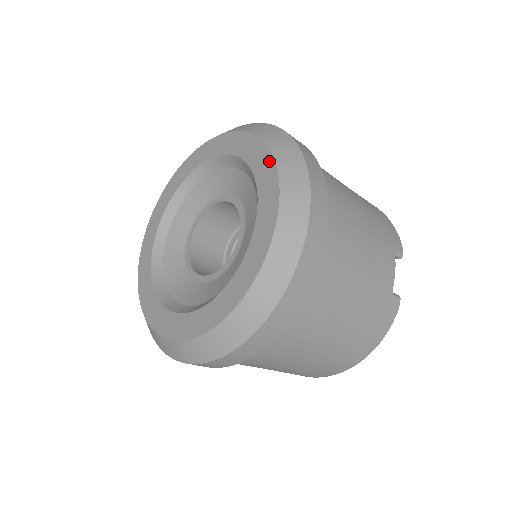
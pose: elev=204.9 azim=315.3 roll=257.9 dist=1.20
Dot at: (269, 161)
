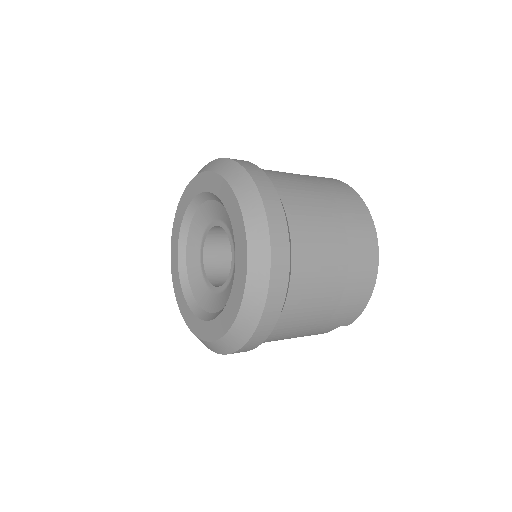
Dot at: (234, 313)
